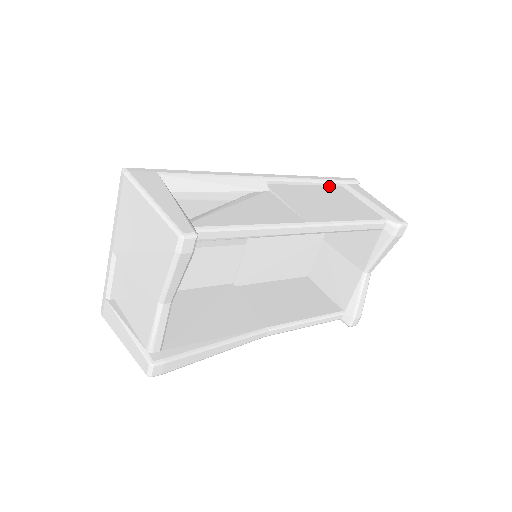
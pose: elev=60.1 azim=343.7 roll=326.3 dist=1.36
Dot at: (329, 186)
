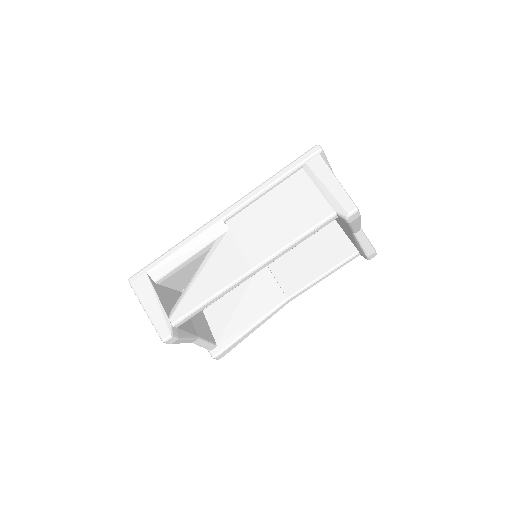
Dot at: (287, 179)
